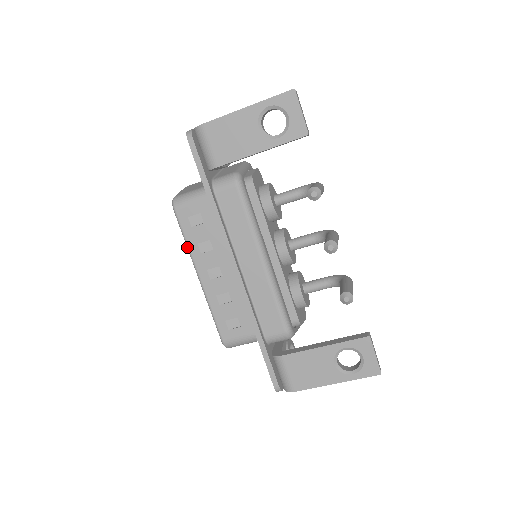
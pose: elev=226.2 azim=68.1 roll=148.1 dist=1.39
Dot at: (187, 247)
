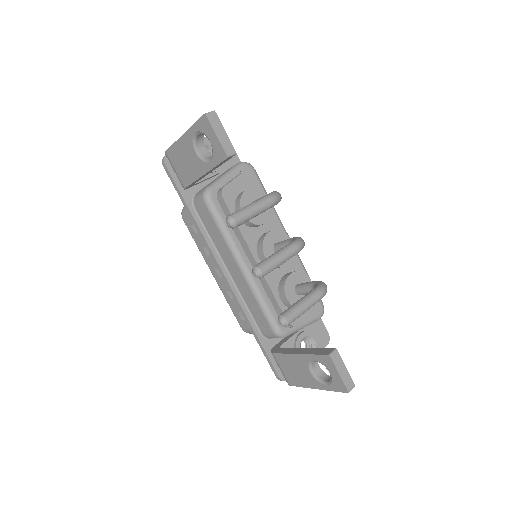
Dot at: (199, 249)
